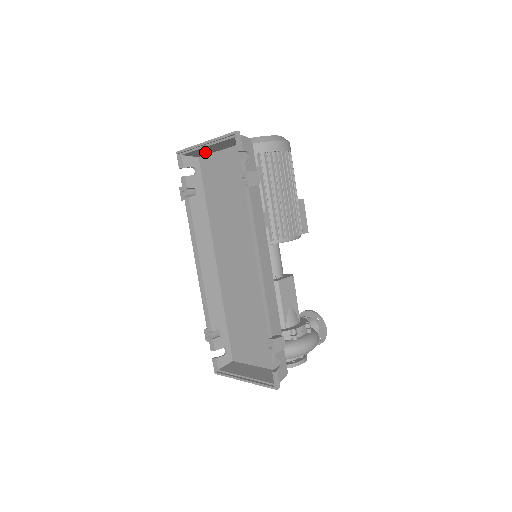
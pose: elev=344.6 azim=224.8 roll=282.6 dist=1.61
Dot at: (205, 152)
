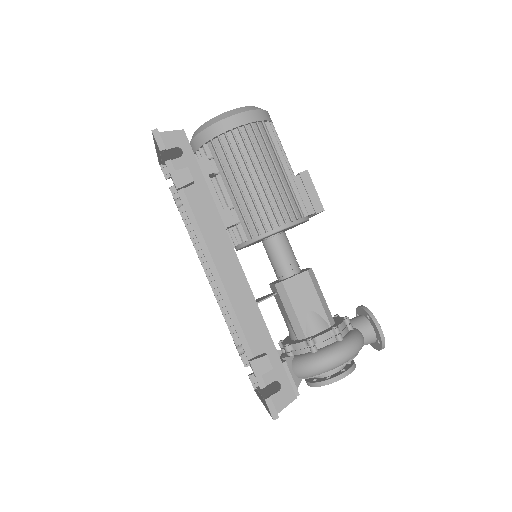
Dot at: (175, 156)
